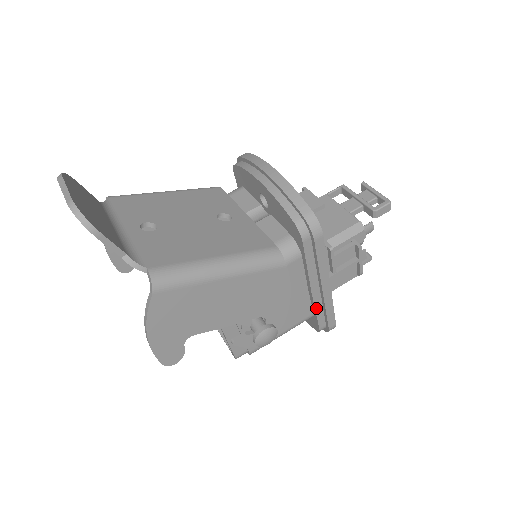
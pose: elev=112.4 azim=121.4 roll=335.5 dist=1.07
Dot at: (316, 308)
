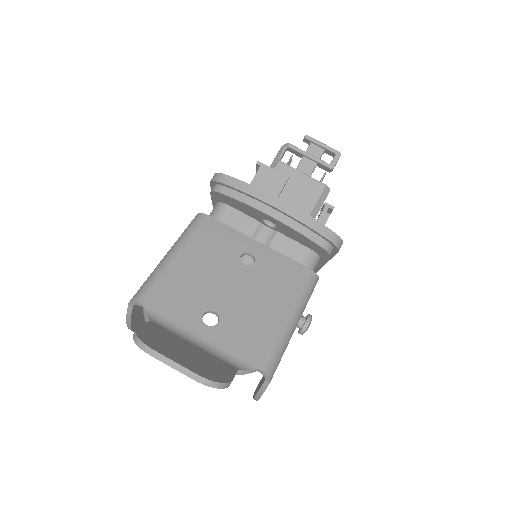
Dot at: (314, 271)
